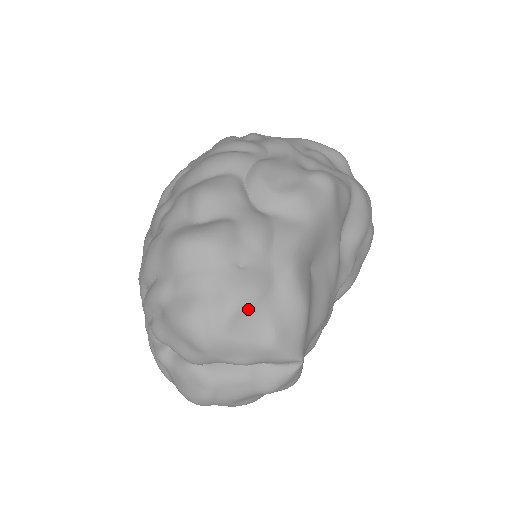
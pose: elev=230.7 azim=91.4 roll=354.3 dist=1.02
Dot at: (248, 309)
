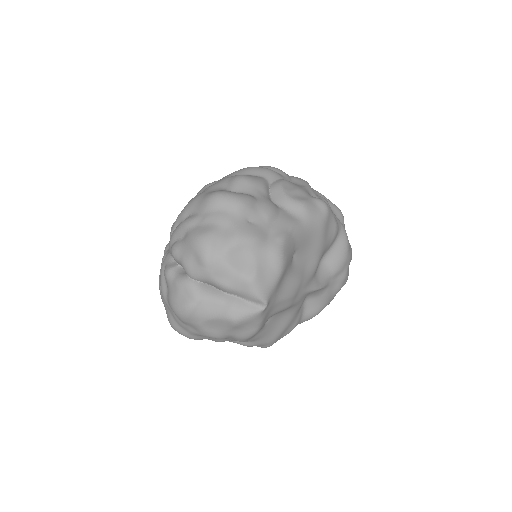
Dot at: (244, 247)
